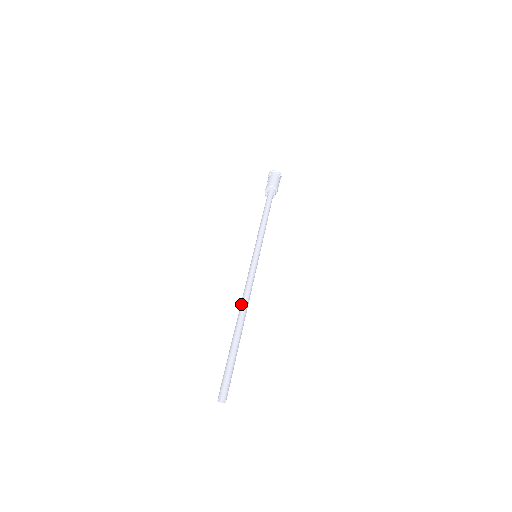
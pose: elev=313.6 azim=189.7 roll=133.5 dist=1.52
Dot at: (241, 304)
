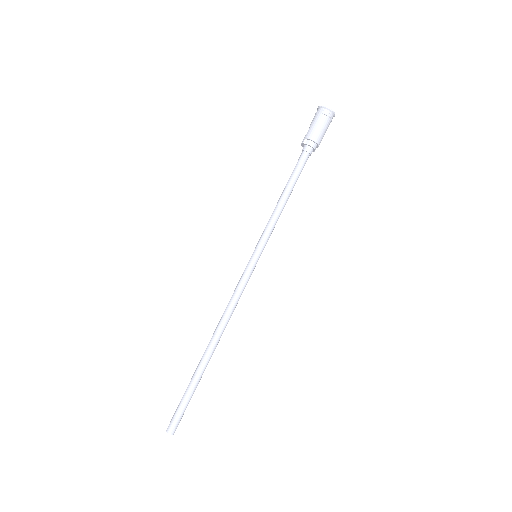
Dot at: (218, 325)
